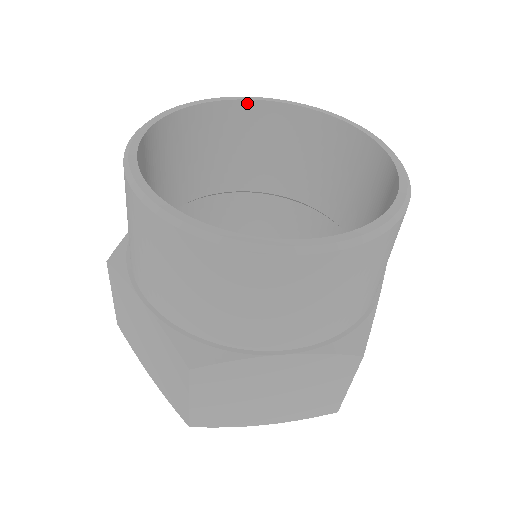
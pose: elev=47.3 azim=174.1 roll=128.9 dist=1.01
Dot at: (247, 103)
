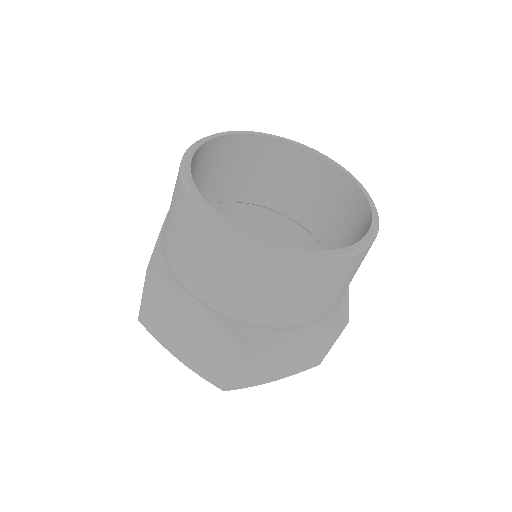
Dot at: (322, 159)
